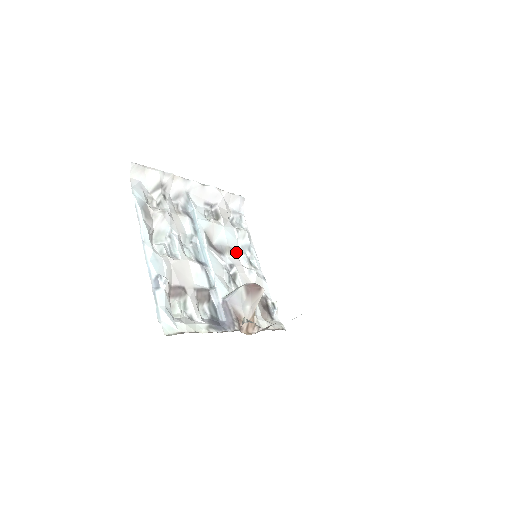
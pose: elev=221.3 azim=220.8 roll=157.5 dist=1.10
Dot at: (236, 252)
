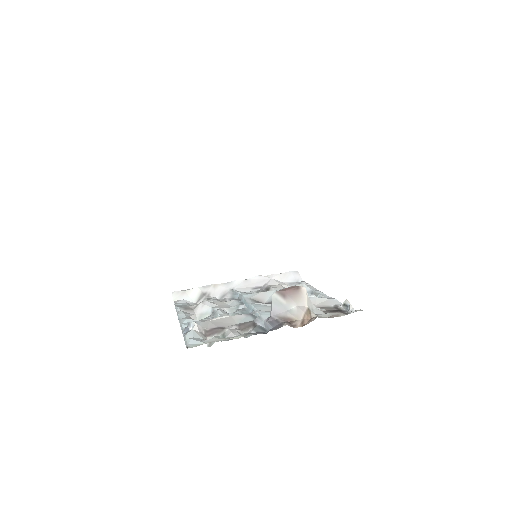
Dot at: occluded
